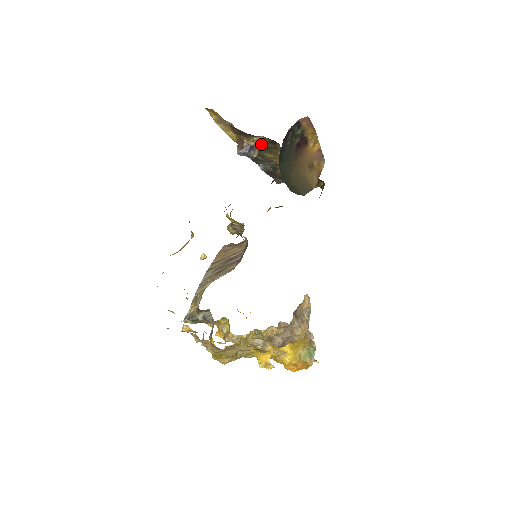
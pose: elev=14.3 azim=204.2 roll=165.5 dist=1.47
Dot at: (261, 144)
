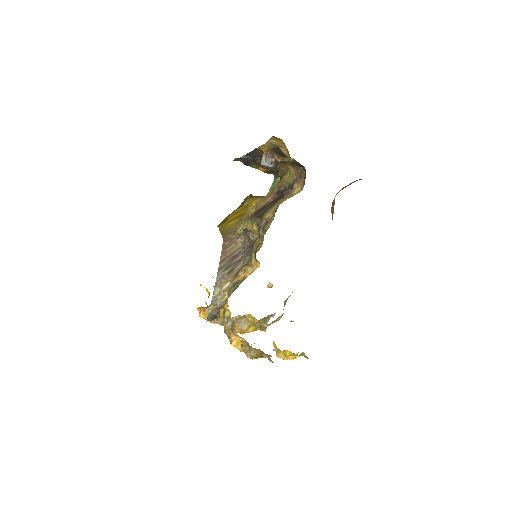
Dot at: occluded
